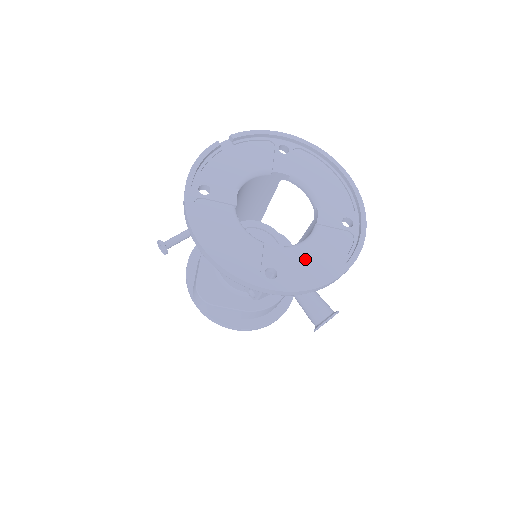
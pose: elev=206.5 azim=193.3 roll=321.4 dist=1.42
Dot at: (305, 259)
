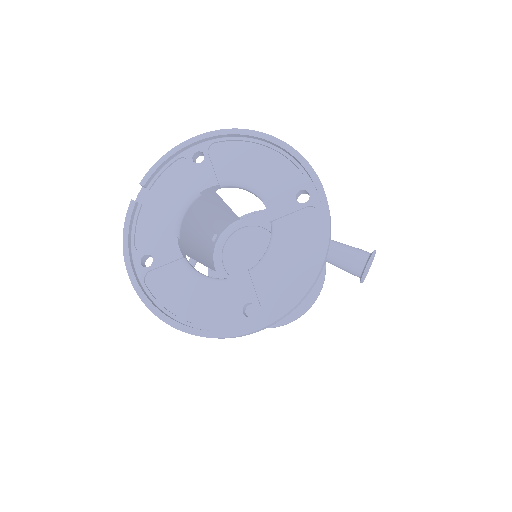
Dot at: (277, 271)
